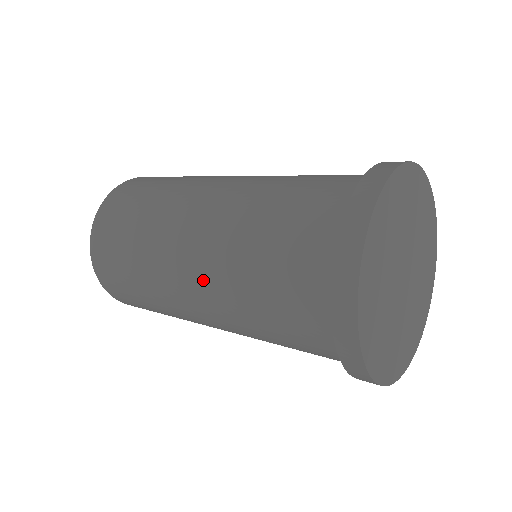
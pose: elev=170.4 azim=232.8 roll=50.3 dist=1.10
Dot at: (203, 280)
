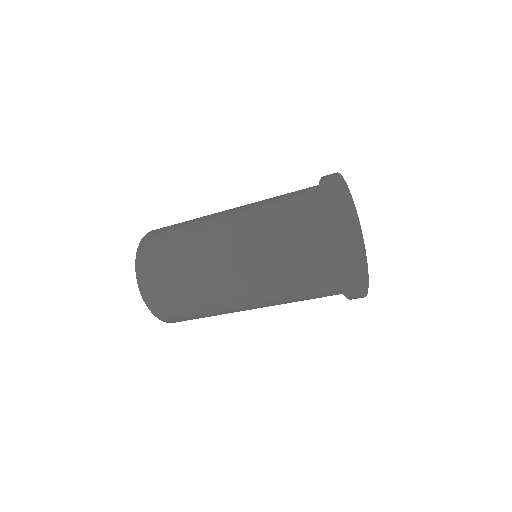
Dot at: (237, 211)
